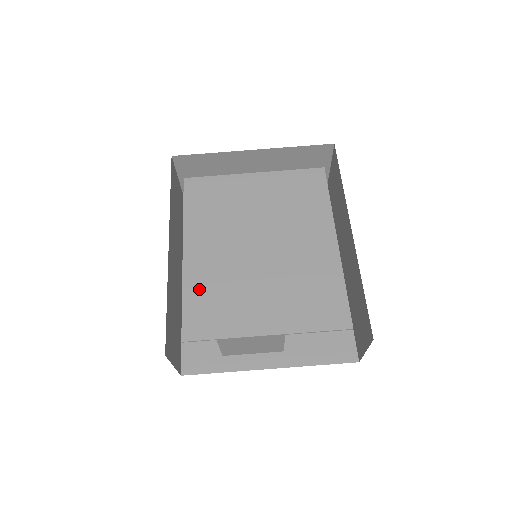
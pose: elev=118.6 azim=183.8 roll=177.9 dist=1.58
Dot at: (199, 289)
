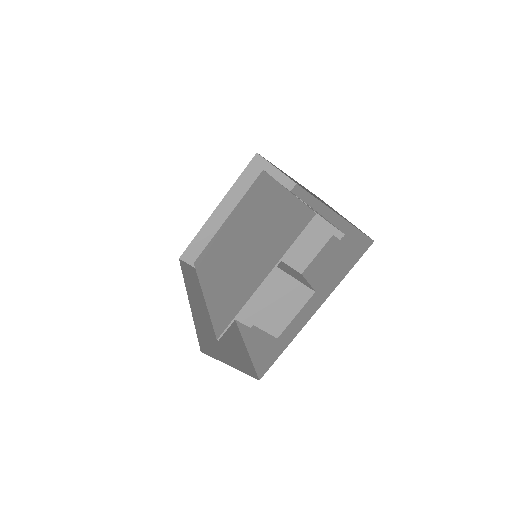
Dot at: (218, 302)
